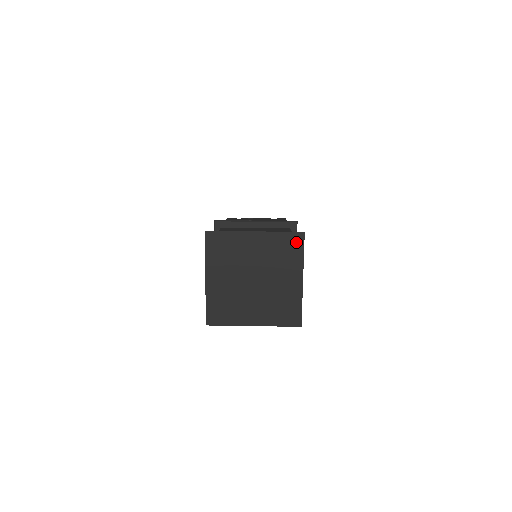
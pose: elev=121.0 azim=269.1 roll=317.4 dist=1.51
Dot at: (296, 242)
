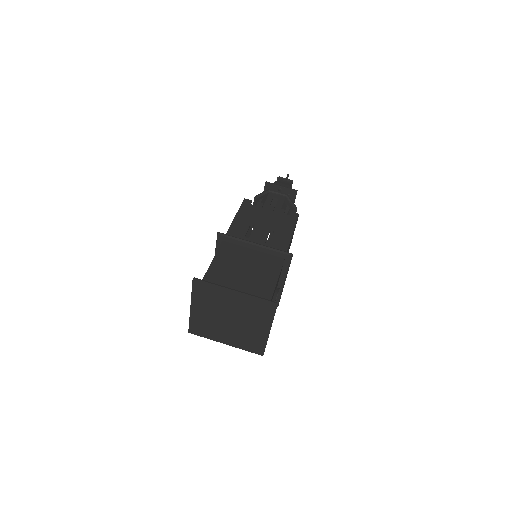
Dot at: (269, 307)
